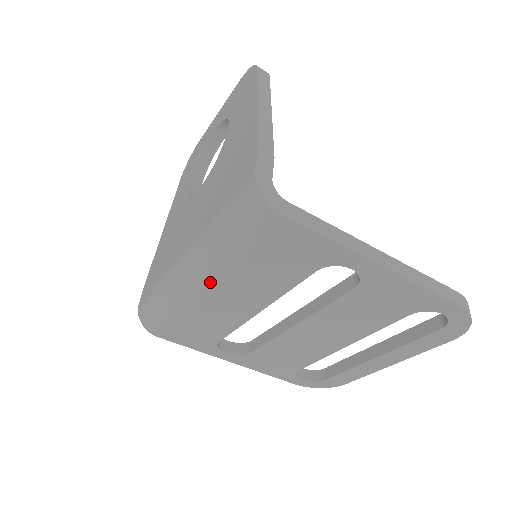
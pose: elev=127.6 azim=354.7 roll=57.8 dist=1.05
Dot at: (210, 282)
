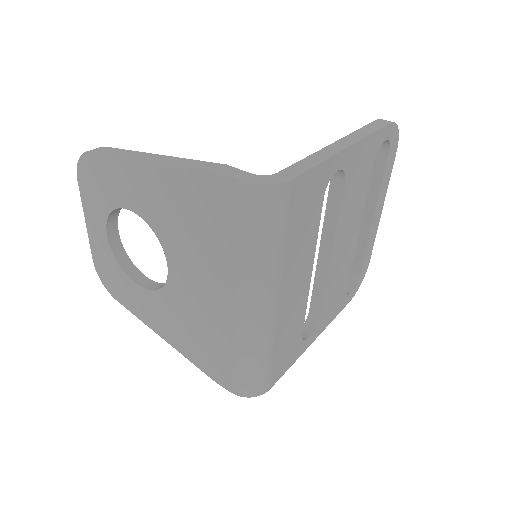
Dot at: (278, 294)
